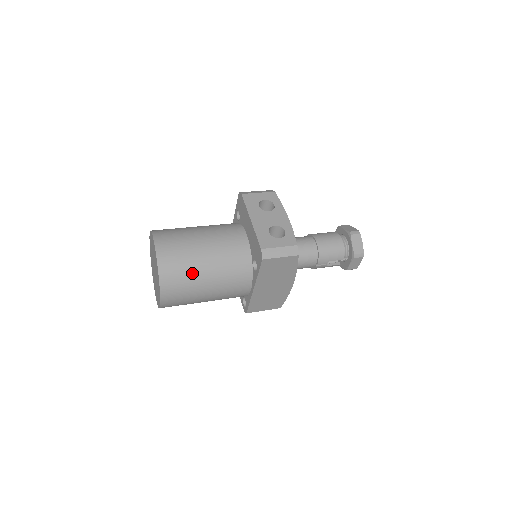
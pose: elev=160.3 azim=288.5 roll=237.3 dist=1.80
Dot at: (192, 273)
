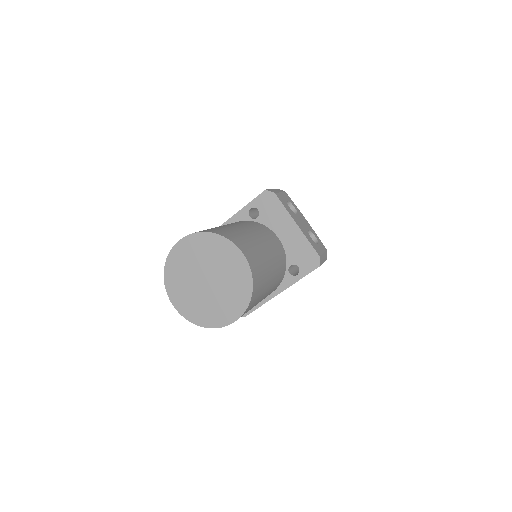
Dot at: (265, 284)
